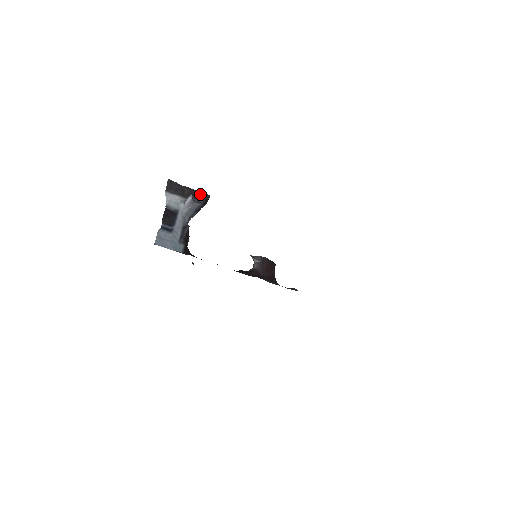
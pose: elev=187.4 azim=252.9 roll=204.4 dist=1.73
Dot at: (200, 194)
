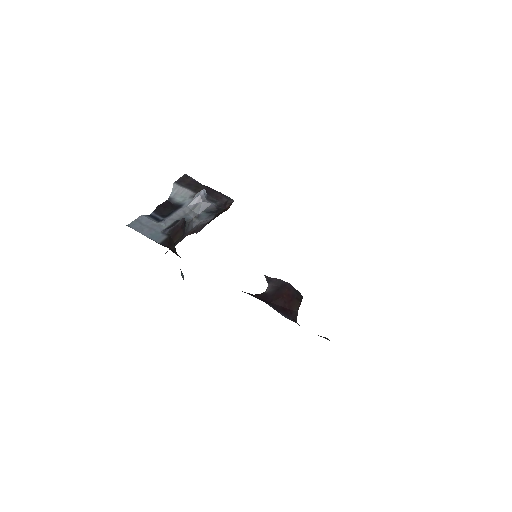
Dot at: (219, 194)
